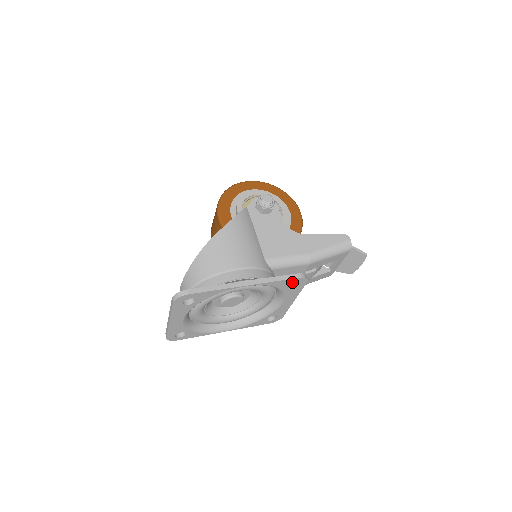
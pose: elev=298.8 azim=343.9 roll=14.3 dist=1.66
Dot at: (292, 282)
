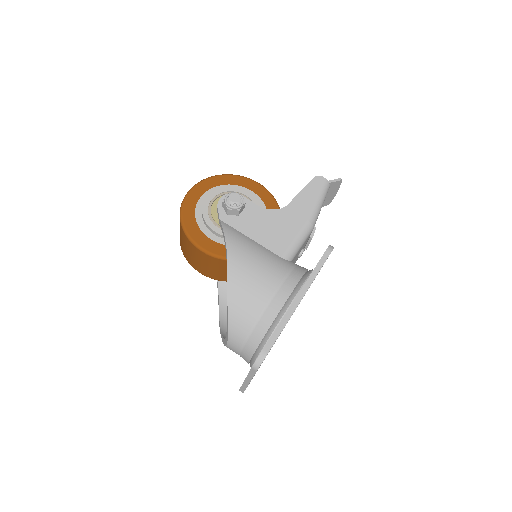
Dot at: occluded
